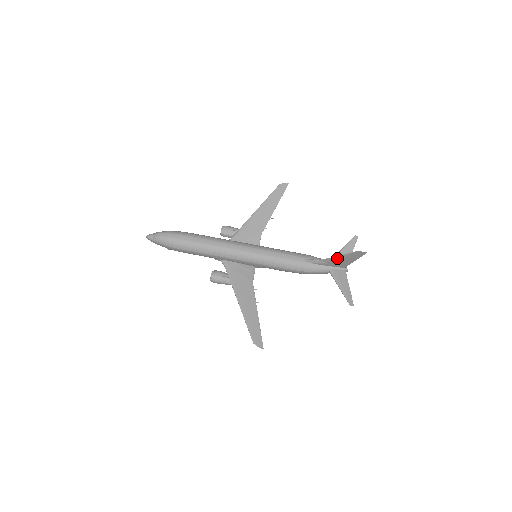
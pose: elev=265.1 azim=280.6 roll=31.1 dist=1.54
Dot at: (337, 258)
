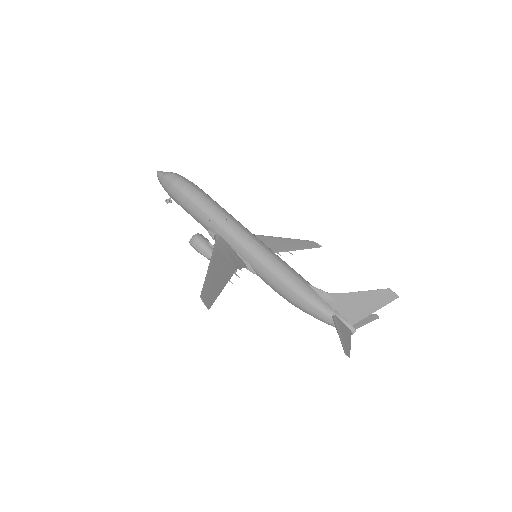
Dot at: (354, 296)
